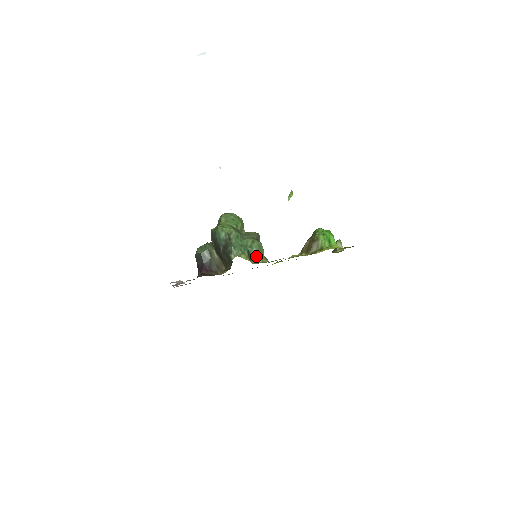
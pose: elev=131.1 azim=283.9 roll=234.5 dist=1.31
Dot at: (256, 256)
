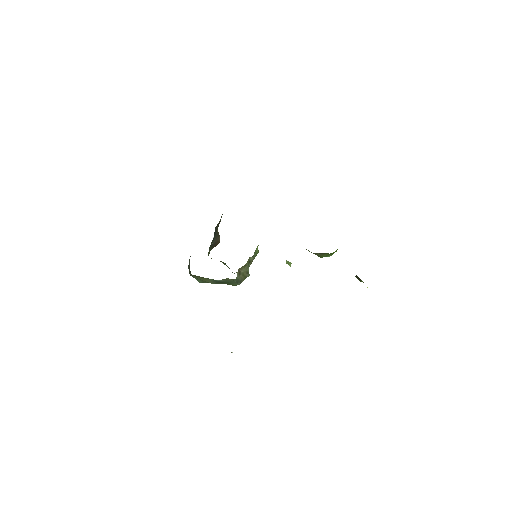
Dot at: occluded
